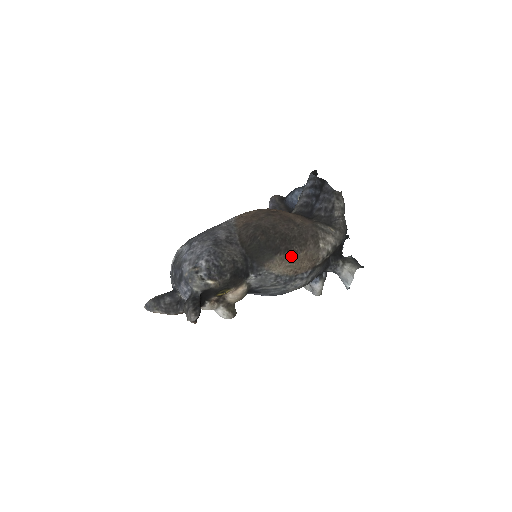
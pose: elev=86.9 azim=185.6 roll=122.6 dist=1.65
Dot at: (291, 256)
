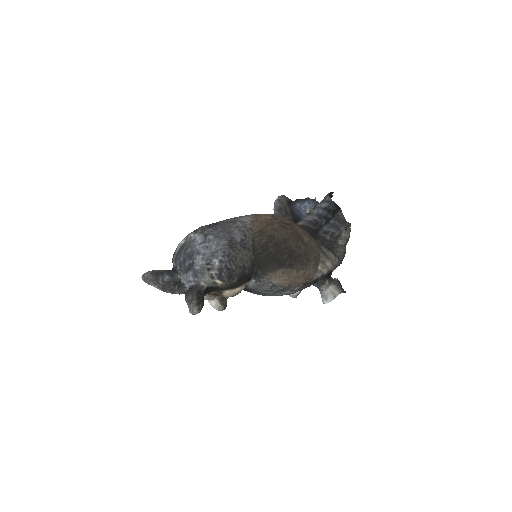
Dot at: (292, 272)
